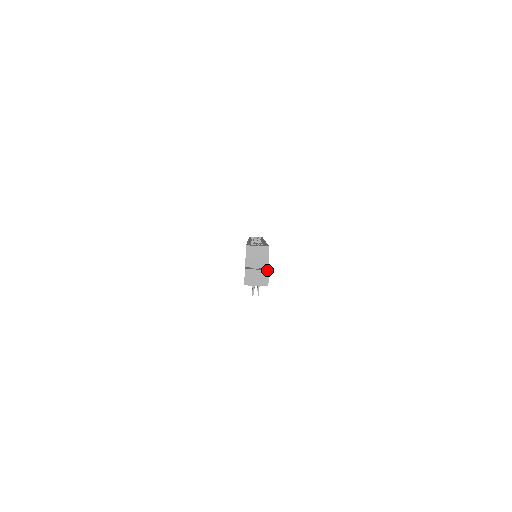
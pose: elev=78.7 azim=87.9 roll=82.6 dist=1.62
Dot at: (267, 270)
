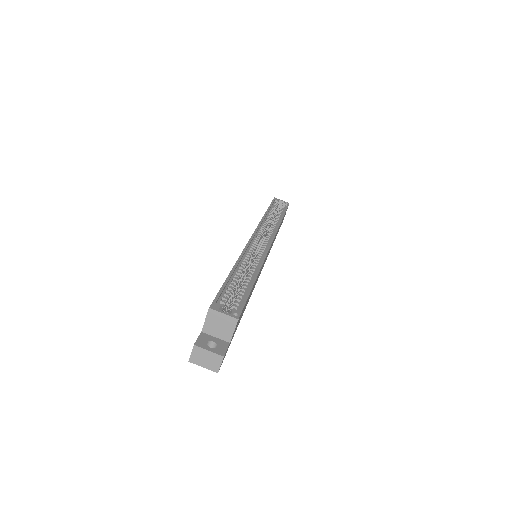
Dot at: (221, 356)
